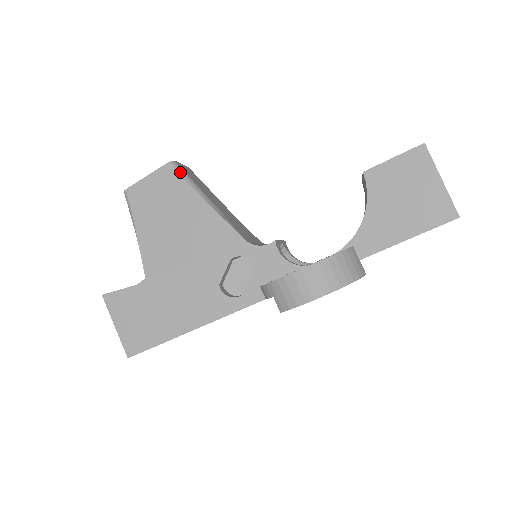
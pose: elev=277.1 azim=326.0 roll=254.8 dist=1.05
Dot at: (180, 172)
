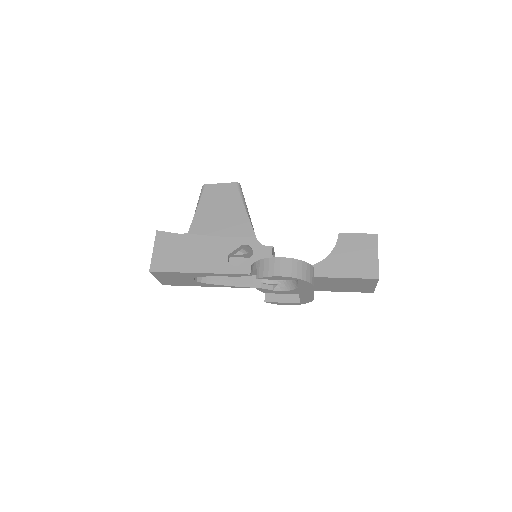
Dot at: (240, 190)
